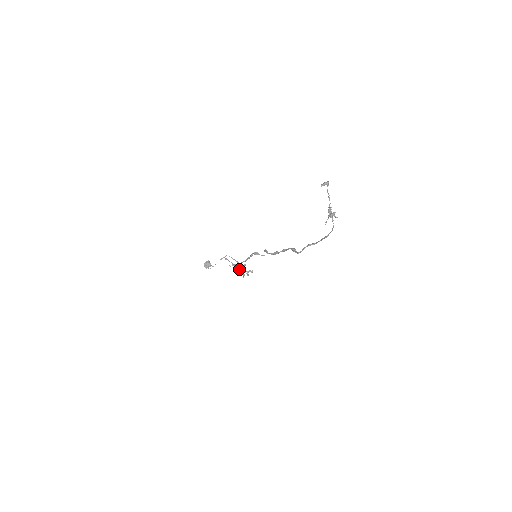
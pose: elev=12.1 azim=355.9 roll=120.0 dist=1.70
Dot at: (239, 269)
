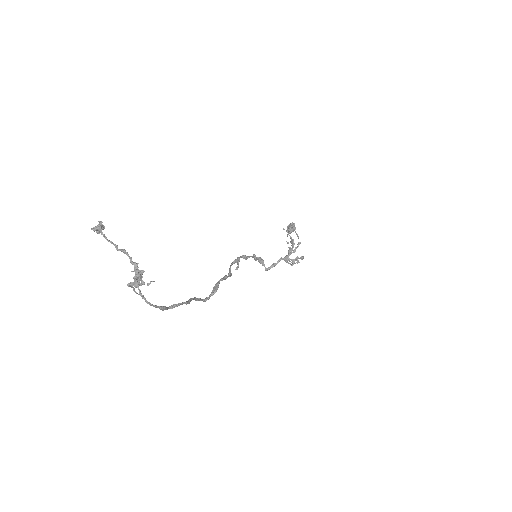
Dot at: (289, 252)
